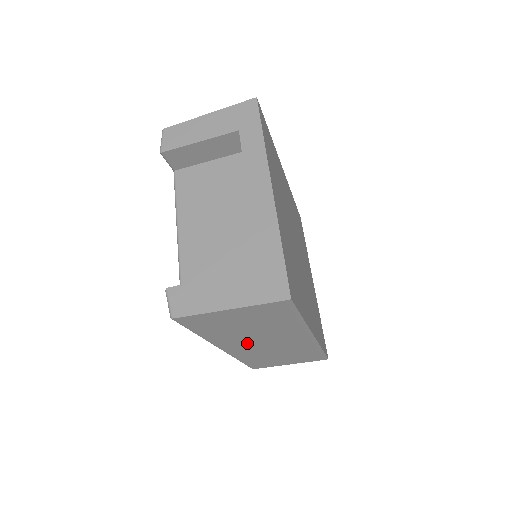
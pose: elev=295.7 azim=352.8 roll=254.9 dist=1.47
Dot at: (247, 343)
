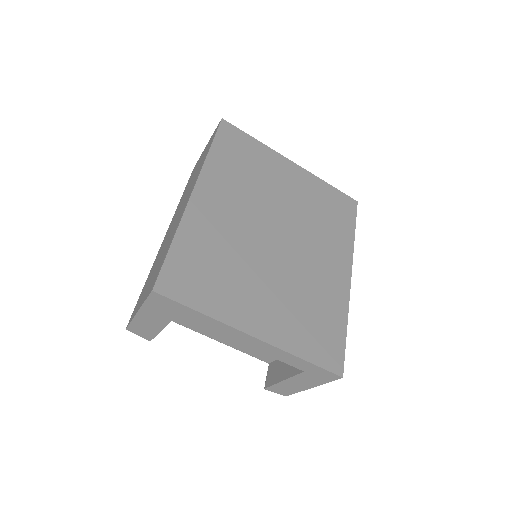
Dot at: occluded
